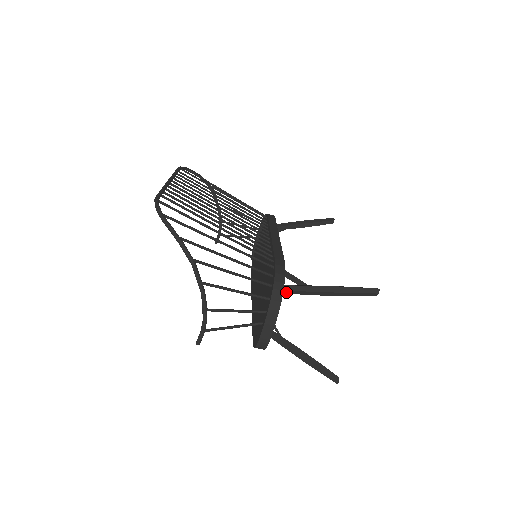
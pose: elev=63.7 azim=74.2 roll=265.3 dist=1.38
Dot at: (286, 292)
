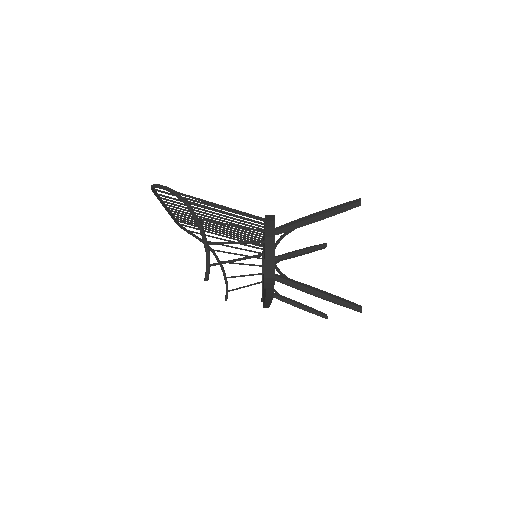
Dot at: (280, 232)
